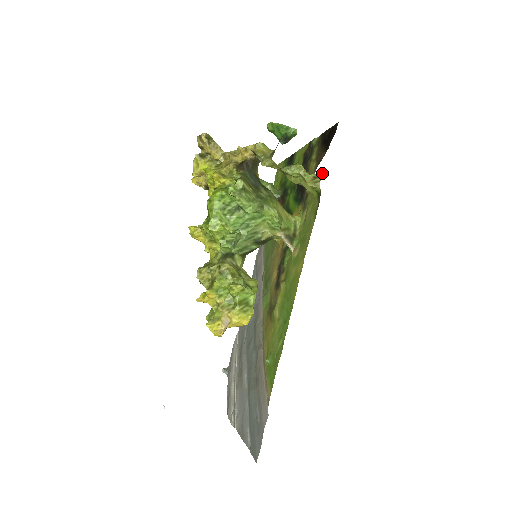
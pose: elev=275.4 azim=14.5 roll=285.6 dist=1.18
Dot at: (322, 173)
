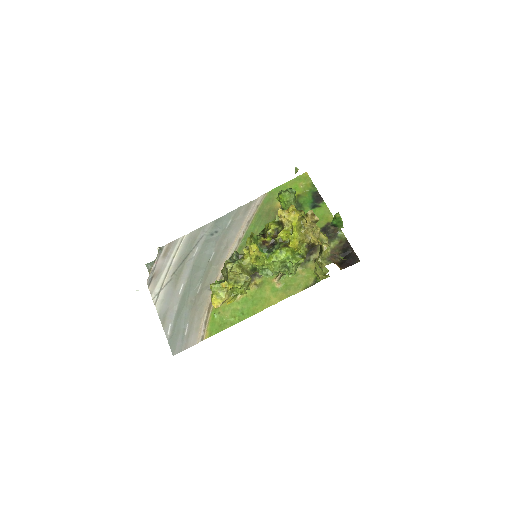
Dot at: occluded
